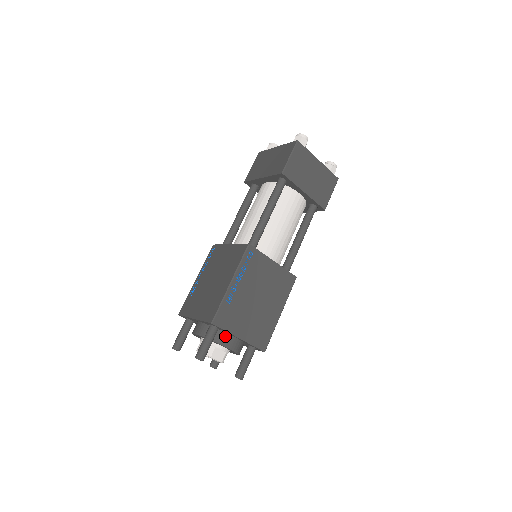
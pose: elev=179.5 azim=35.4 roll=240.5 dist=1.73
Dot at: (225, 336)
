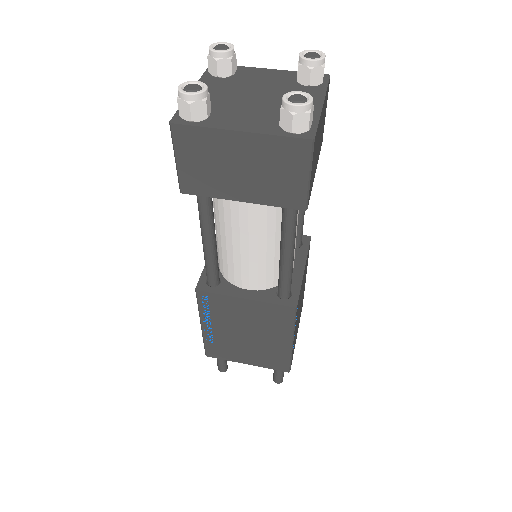
Dot at: occluded
